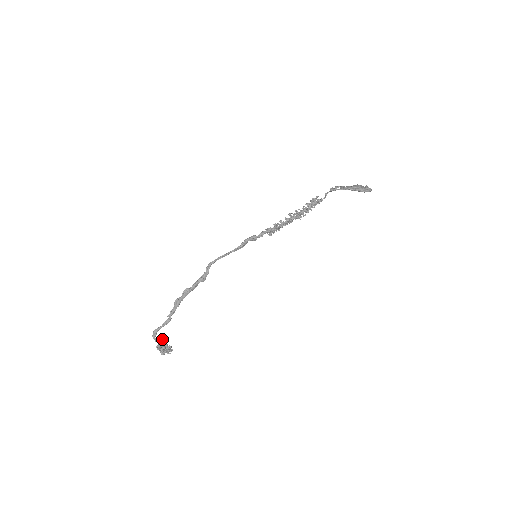
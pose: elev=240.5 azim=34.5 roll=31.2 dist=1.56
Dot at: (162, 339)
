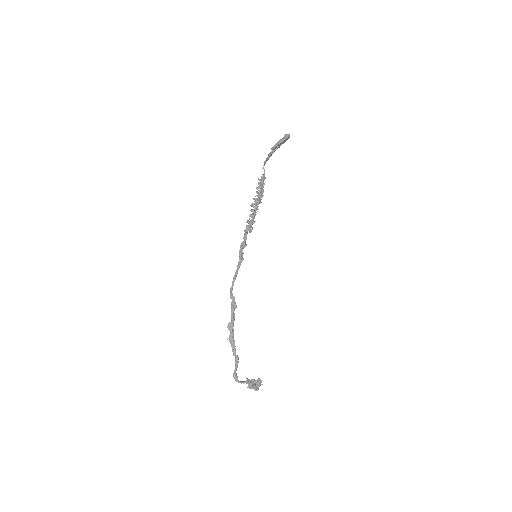
Dot at: (247, 378)
